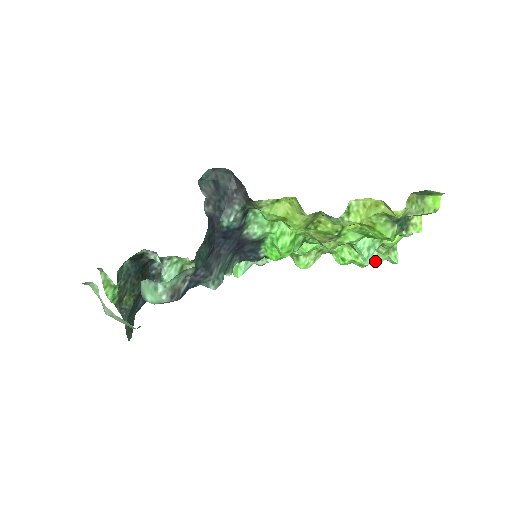
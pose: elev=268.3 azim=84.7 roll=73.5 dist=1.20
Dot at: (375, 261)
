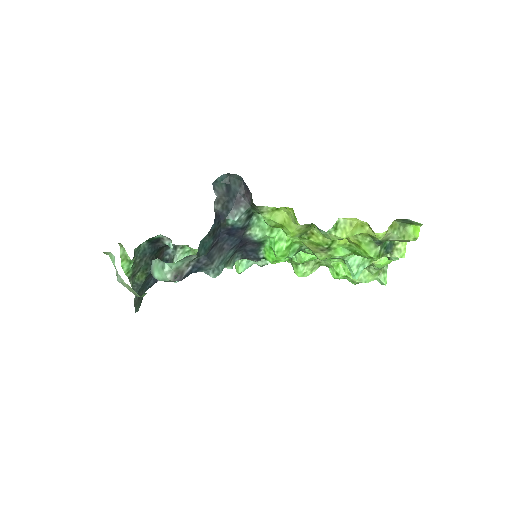
Dot at: (365, 280)
